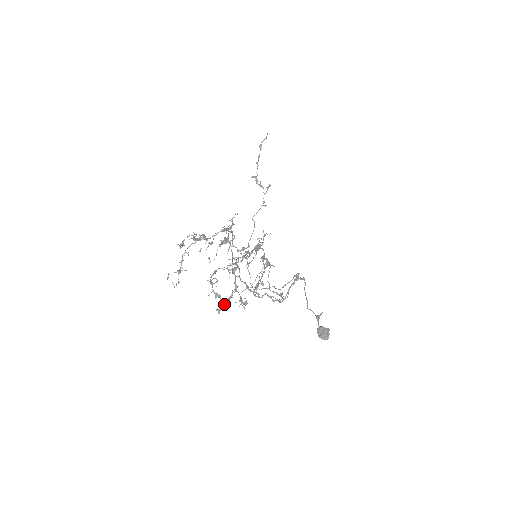
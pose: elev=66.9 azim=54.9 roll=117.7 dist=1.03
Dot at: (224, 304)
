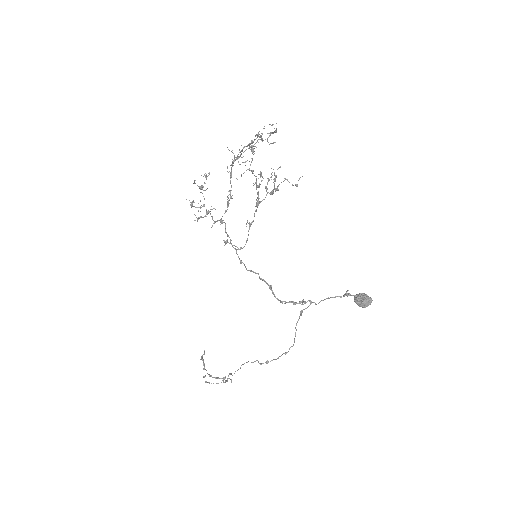
Dot at: (259, 136)
